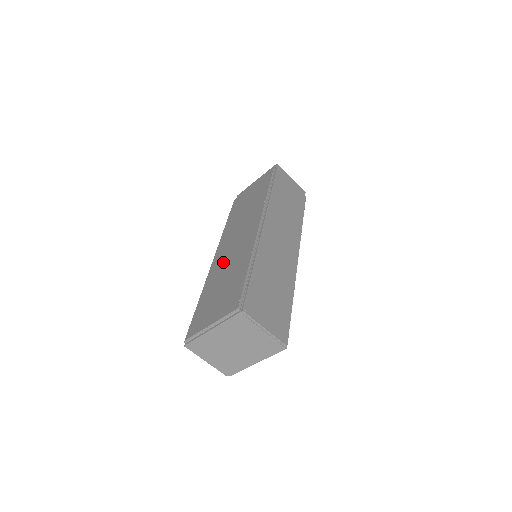
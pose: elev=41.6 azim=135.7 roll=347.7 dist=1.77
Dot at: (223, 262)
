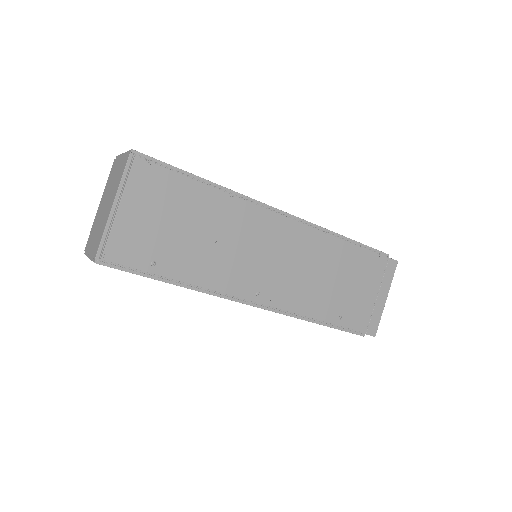
Dot at: occluded
